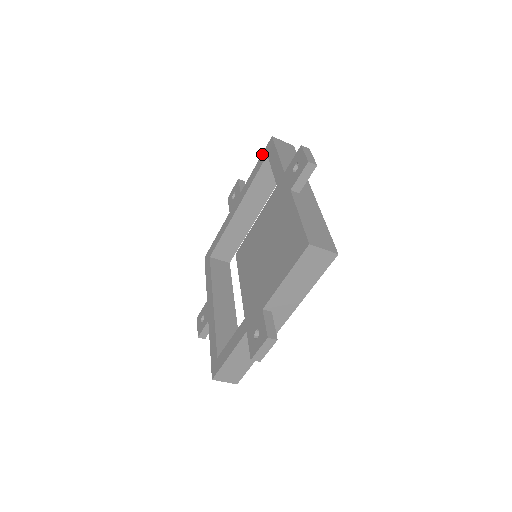
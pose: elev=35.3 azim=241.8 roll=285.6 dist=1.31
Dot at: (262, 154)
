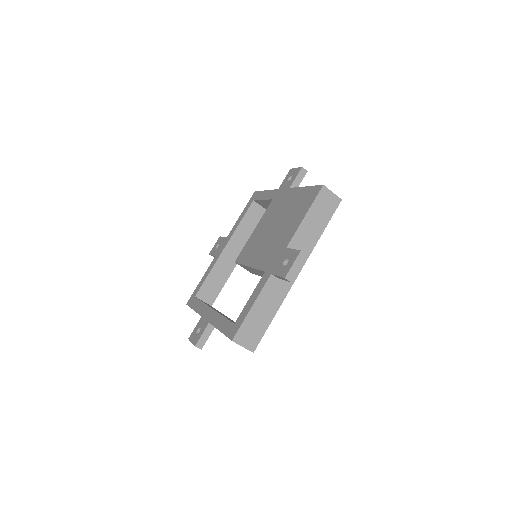
Dot at: (247, 204)
